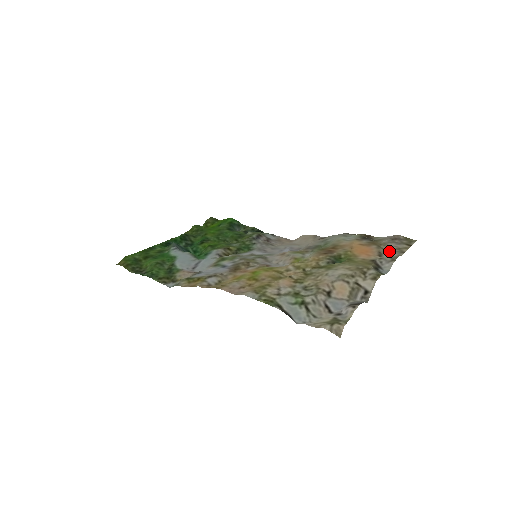
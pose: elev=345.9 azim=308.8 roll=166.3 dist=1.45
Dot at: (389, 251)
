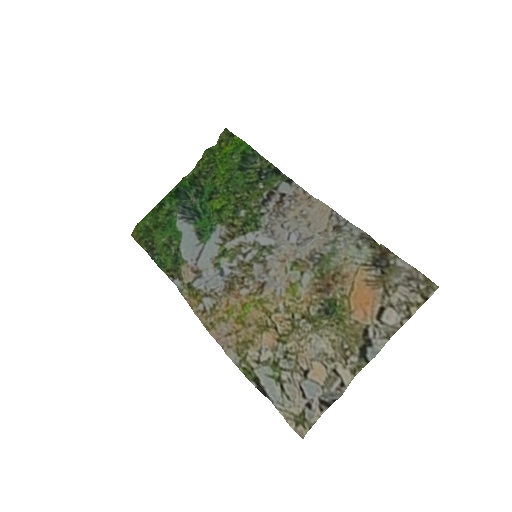
Dot at: (395, 305)
